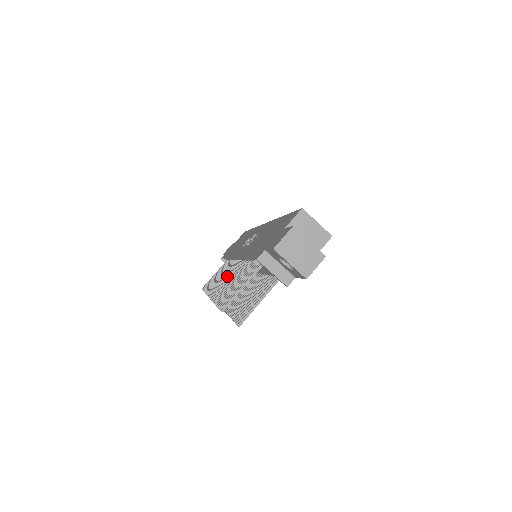
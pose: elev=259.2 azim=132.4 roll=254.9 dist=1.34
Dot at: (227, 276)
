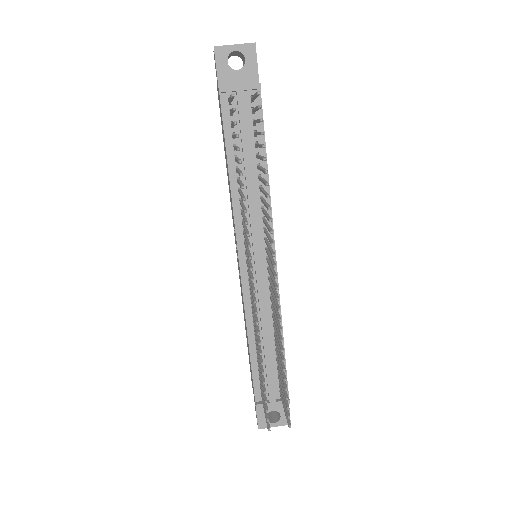
Dot at: occluded
